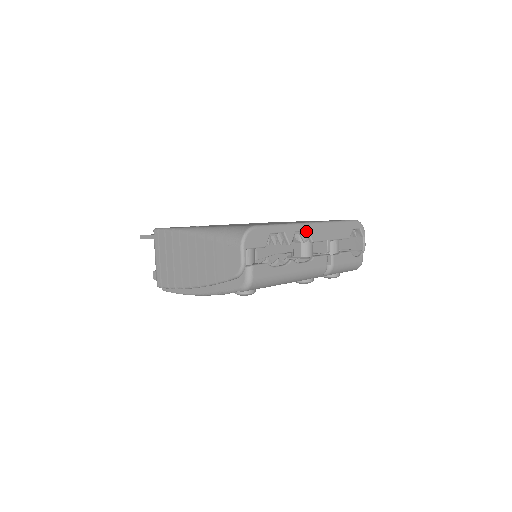
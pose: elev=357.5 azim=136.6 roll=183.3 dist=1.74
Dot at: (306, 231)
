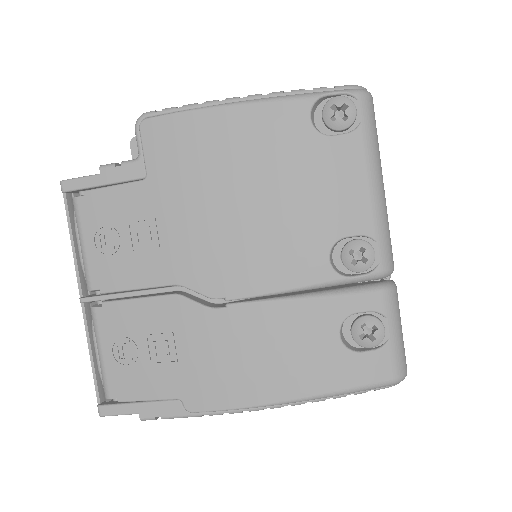
Dot at: occluded
